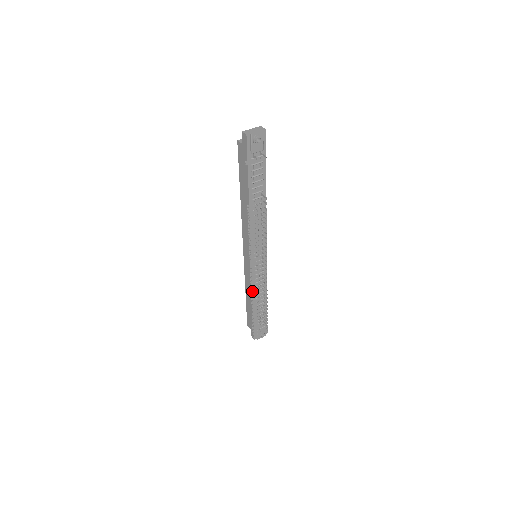
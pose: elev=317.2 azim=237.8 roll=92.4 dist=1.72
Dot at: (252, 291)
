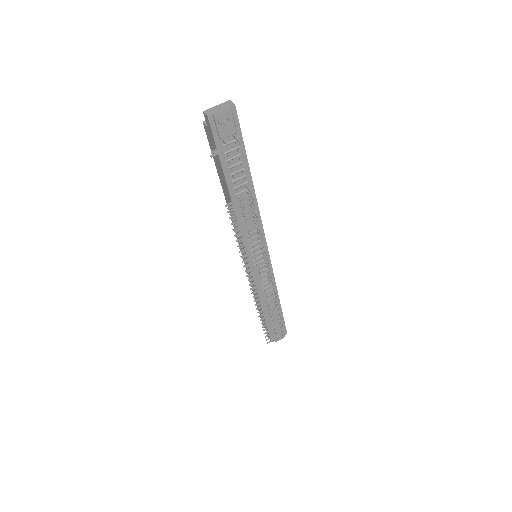
Dot at: occluded
